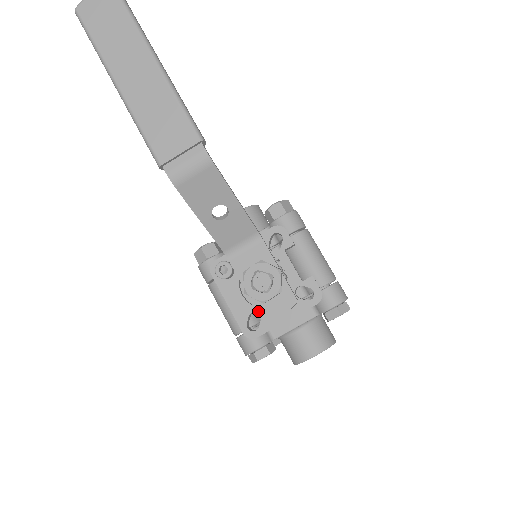
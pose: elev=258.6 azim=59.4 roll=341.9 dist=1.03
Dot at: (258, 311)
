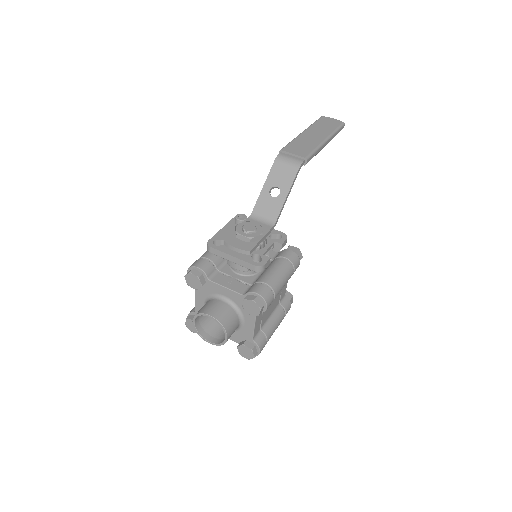
Dot at: (229, 237)
